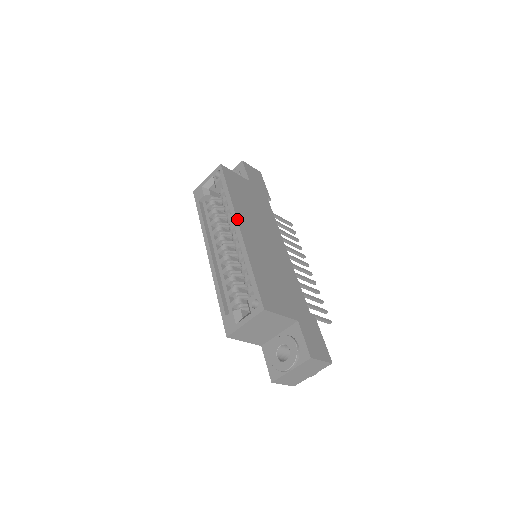
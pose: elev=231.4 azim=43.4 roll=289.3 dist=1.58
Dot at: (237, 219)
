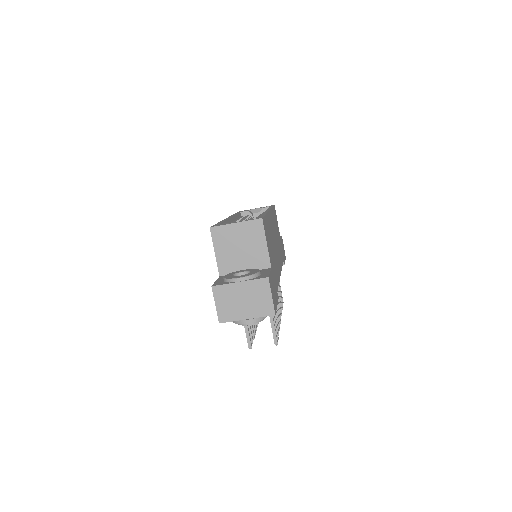
Dot at: (270, 210)
